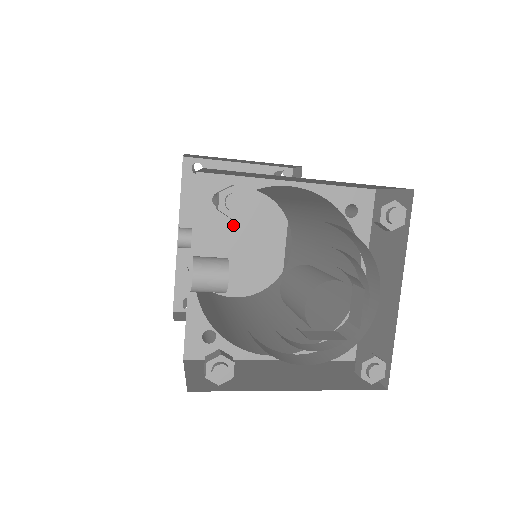
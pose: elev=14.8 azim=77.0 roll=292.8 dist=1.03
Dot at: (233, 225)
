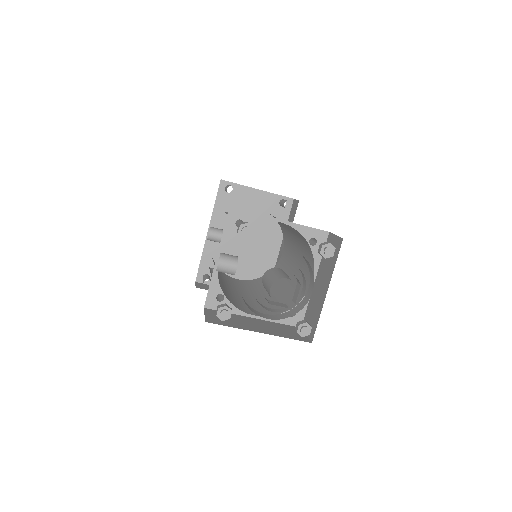
Dot at: occluded
